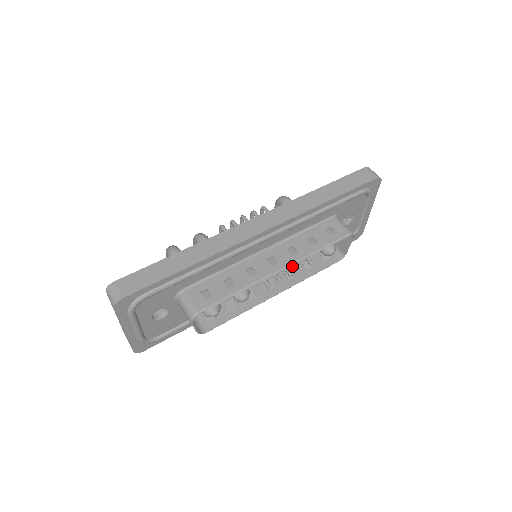
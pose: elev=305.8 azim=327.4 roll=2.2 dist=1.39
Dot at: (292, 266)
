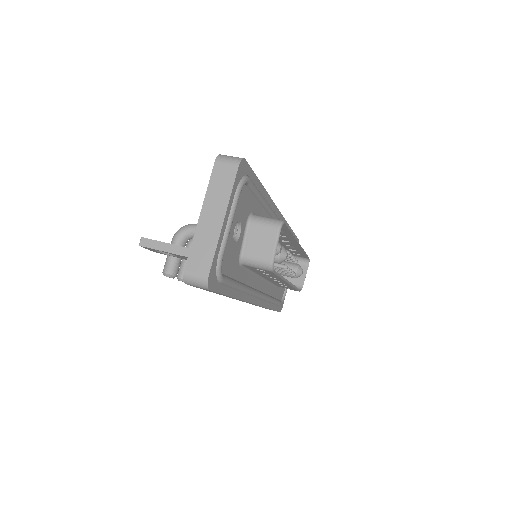
Dot at: occluded
